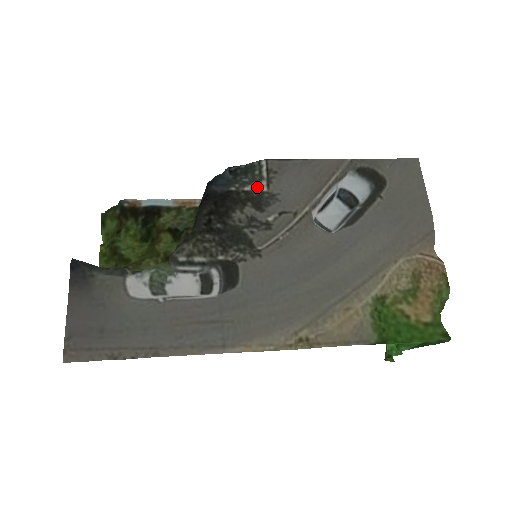
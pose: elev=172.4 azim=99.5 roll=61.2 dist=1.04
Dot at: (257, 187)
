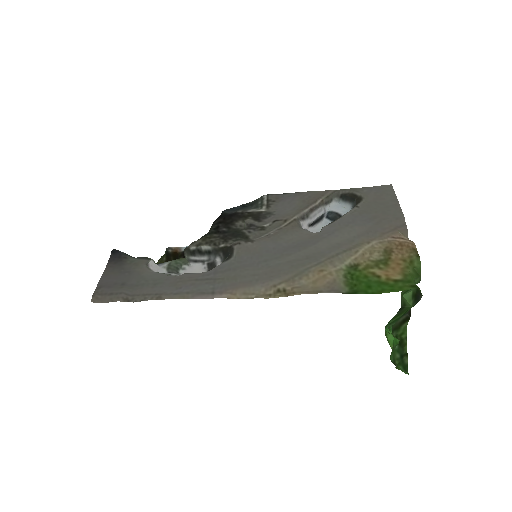
Dot at: (258, 210)
